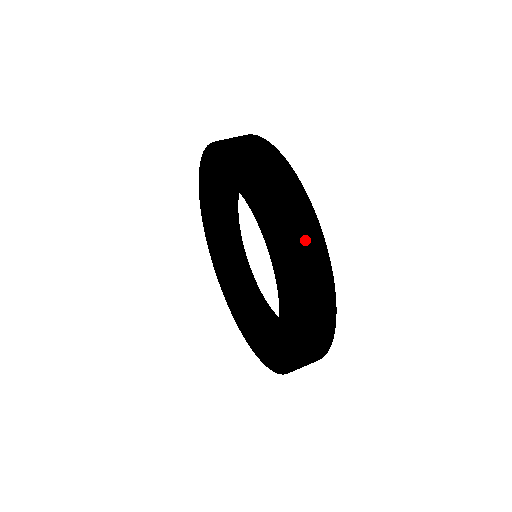
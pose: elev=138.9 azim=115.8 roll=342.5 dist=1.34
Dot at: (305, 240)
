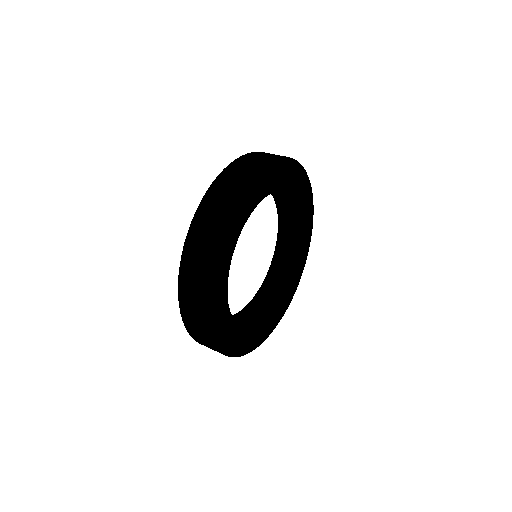
Dot at: (250, 162)
